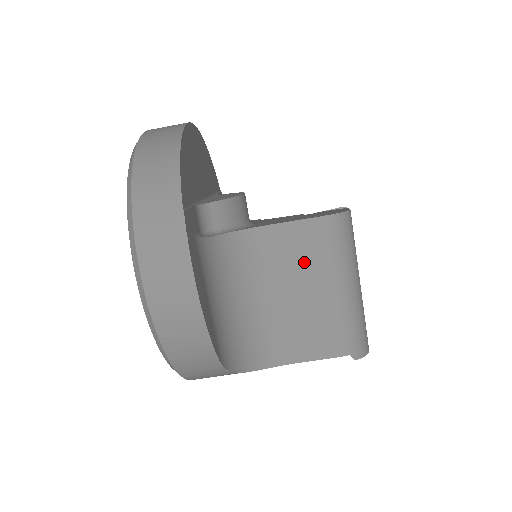
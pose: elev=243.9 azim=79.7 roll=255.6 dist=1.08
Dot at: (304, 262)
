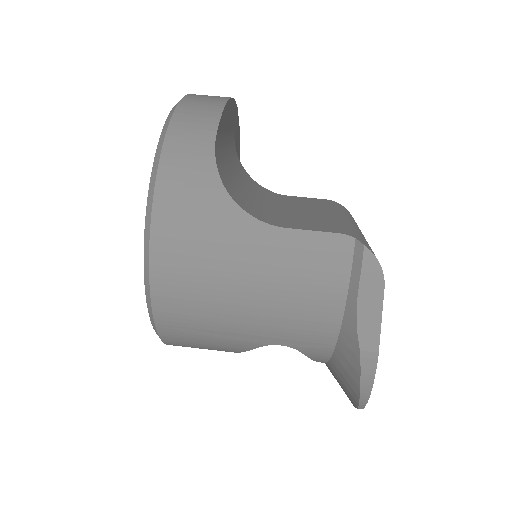
Dot at: (311, 205)
